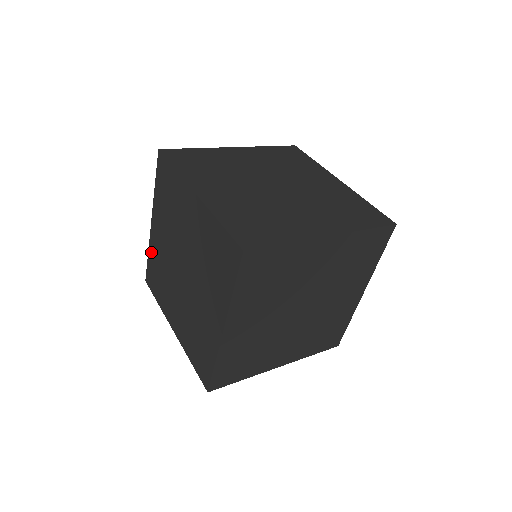
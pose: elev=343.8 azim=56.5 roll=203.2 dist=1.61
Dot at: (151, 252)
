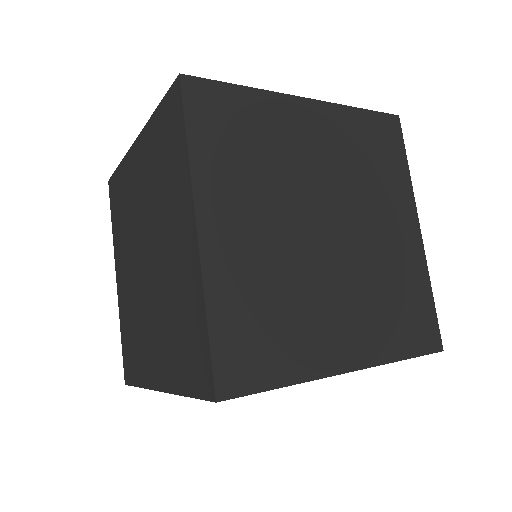
Dot at: (123, 169)
